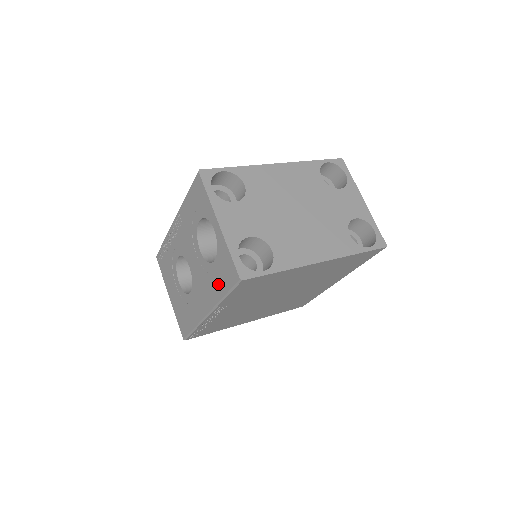
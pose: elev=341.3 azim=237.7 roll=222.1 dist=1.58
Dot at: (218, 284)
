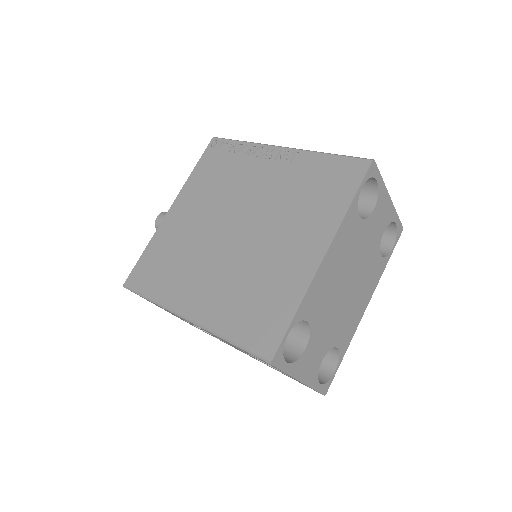
Dot at: occluded
